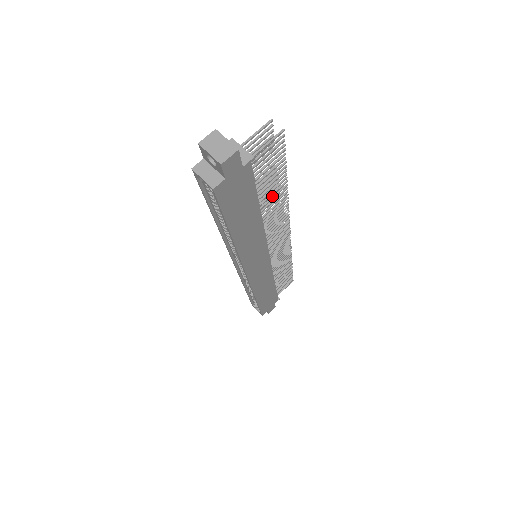
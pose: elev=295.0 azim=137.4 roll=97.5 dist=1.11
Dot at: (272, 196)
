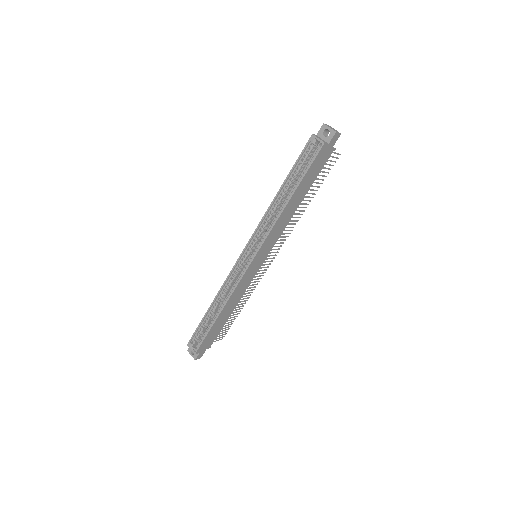
Dot at: (305, 200)
